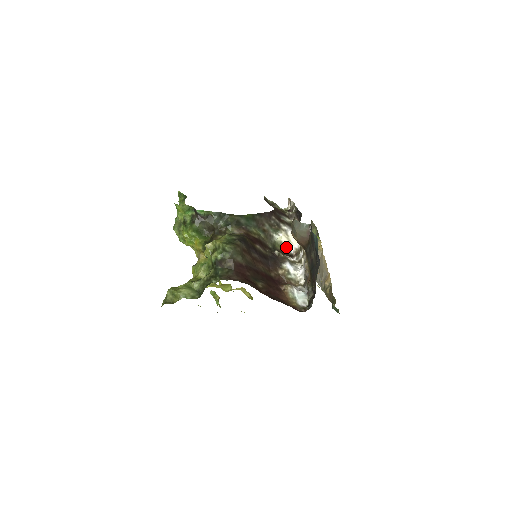
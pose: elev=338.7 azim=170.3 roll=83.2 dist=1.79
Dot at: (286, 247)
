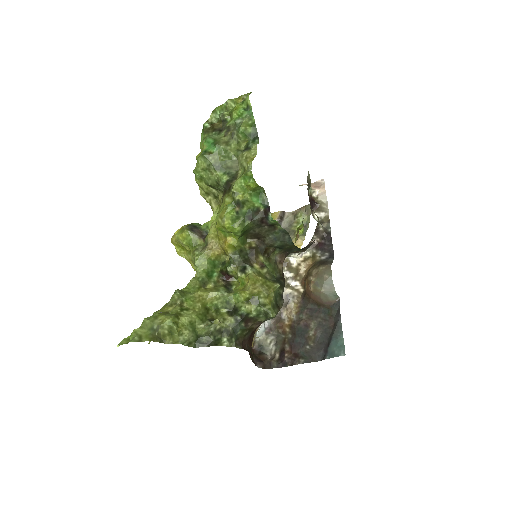
Dot at: occluded
